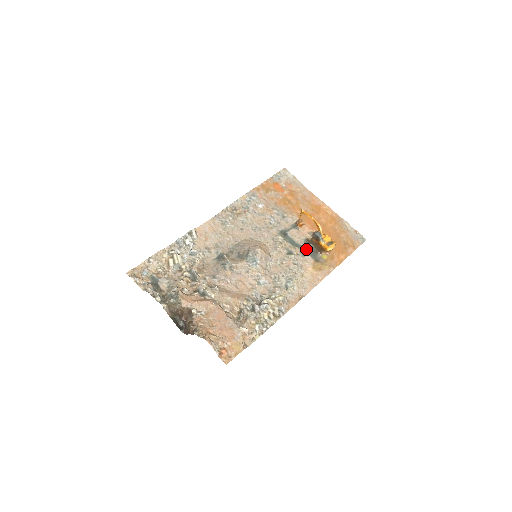
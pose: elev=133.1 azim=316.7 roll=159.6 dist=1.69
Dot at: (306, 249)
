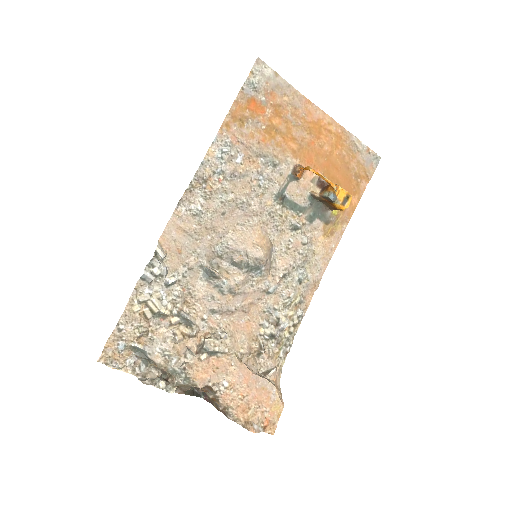
Dot at: (312, 210)
